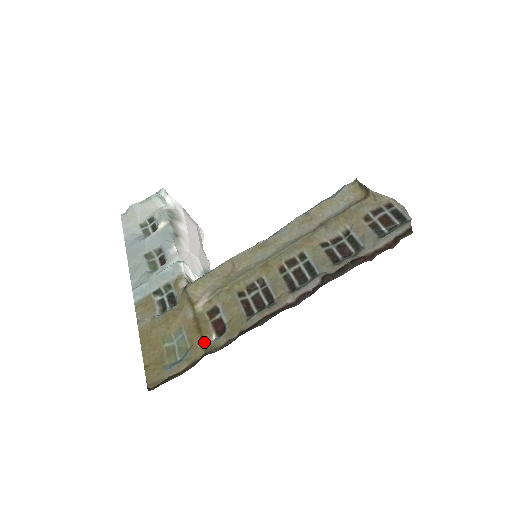
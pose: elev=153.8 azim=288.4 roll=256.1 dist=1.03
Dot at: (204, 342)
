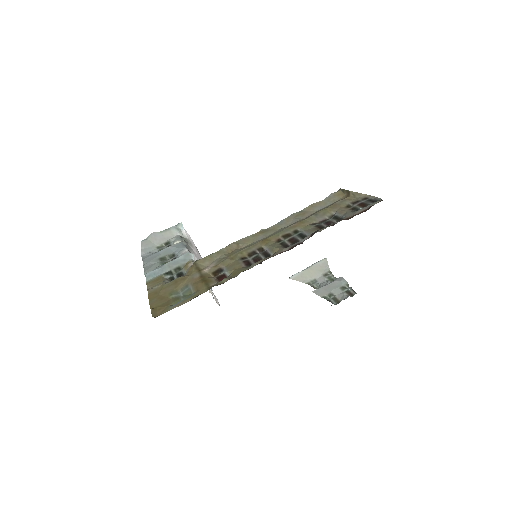
Dot at: (208, 285)
